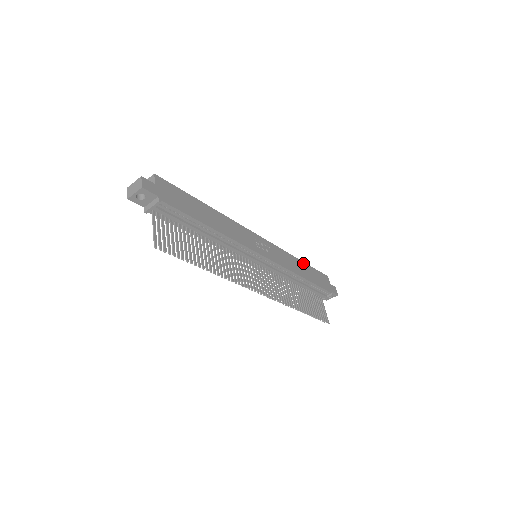
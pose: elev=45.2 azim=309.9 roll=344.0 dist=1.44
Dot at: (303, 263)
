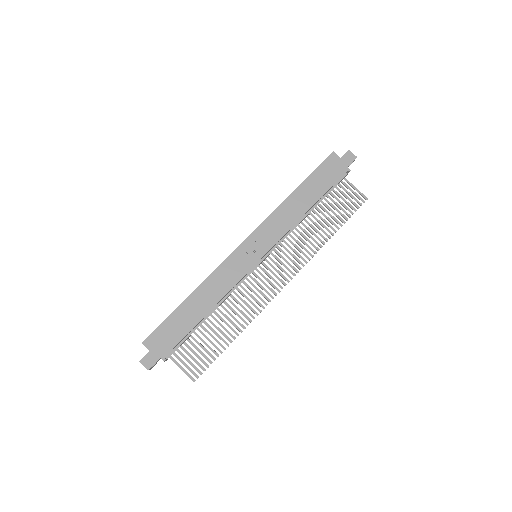
Dot at: (298, 189)
